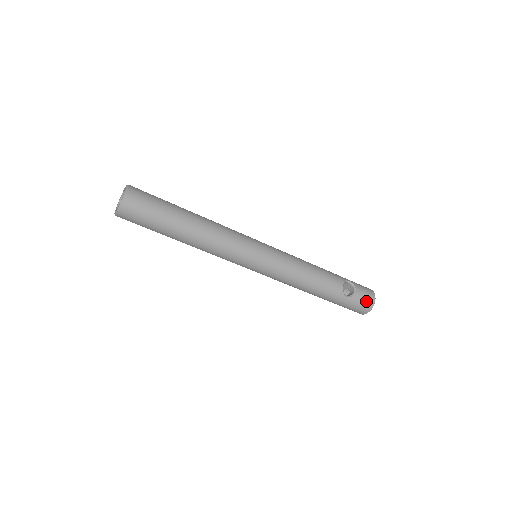
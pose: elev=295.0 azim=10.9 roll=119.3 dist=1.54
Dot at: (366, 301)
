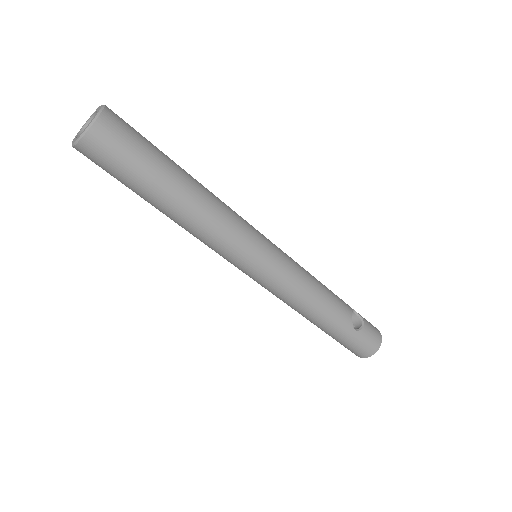
Dot at: (373, 339)
